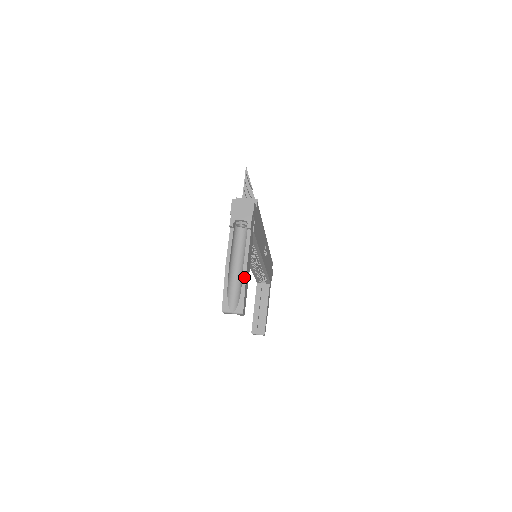
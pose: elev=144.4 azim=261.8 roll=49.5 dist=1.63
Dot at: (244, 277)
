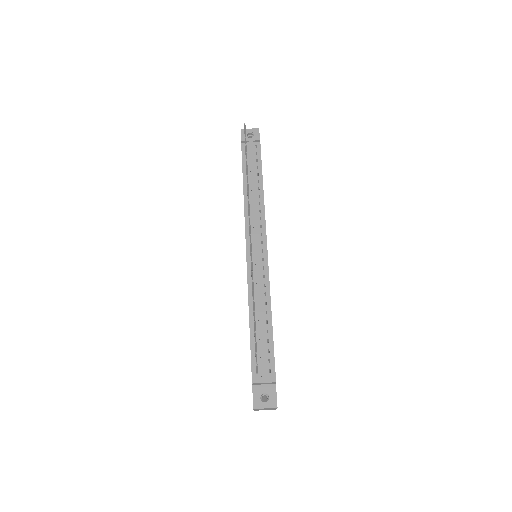
Dot at: occluded
